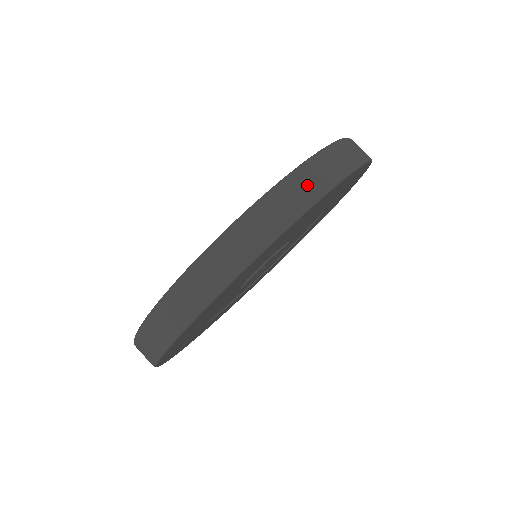
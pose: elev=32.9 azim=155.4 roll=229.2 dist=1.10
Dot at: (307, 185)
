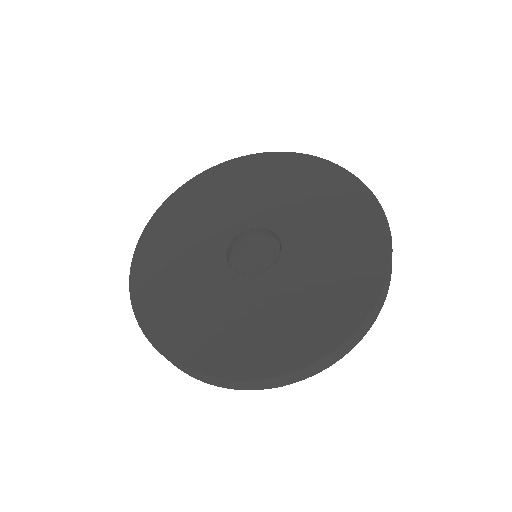
Dot at: (376, 314)
